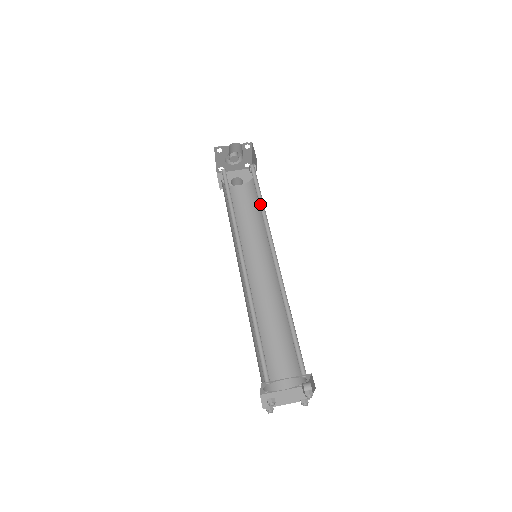
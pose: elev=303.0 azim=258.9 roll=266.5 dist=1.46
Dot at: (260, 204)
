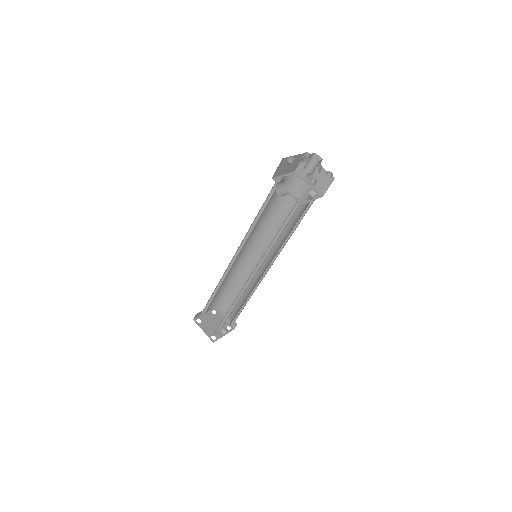
Dot at: (277, 236)
